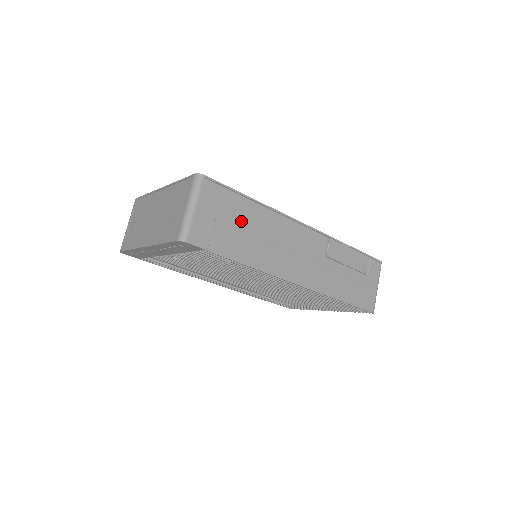
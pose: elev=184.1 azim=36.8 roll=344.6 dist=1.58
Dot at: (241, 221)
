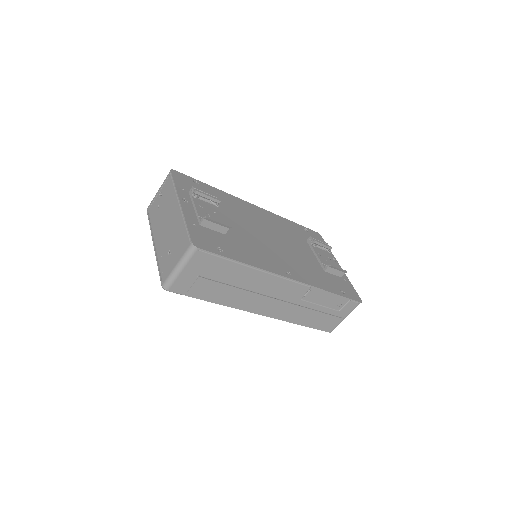
Dot at: (224, 277)
